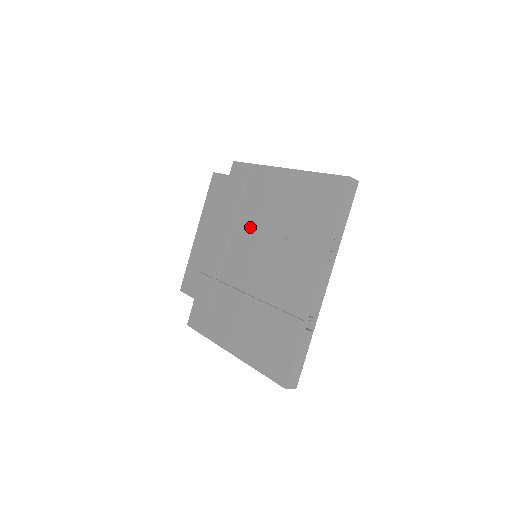
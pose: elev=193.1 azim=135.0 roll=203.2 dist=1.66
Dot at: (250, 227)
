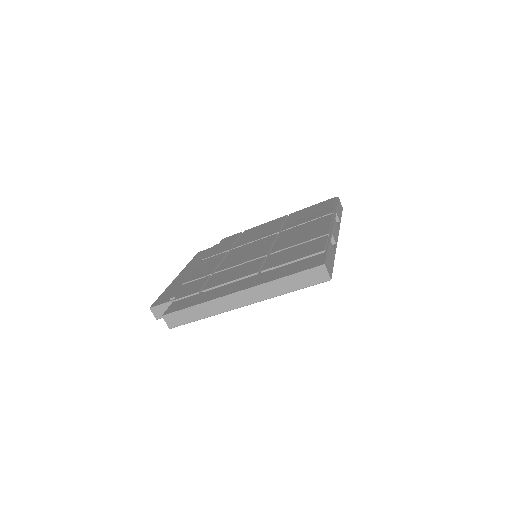
Dot at: occluded
